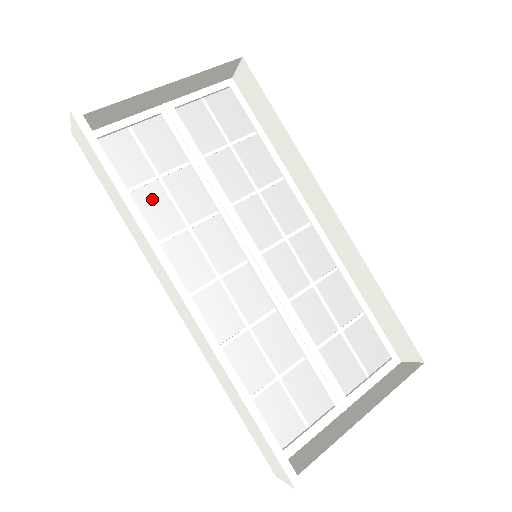
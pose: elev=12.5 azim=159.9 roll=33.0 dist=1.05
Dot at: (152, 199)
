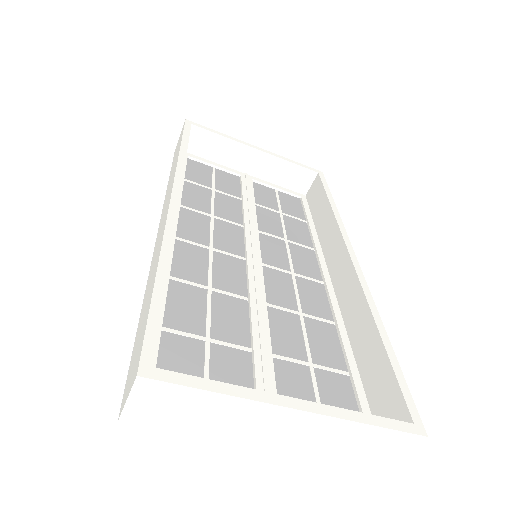
Dot at: (198, 192)
